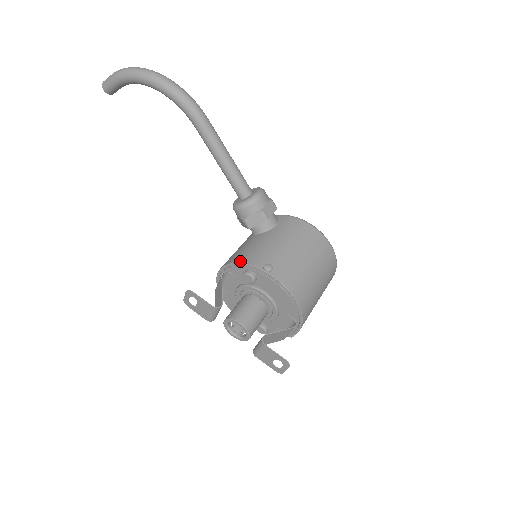
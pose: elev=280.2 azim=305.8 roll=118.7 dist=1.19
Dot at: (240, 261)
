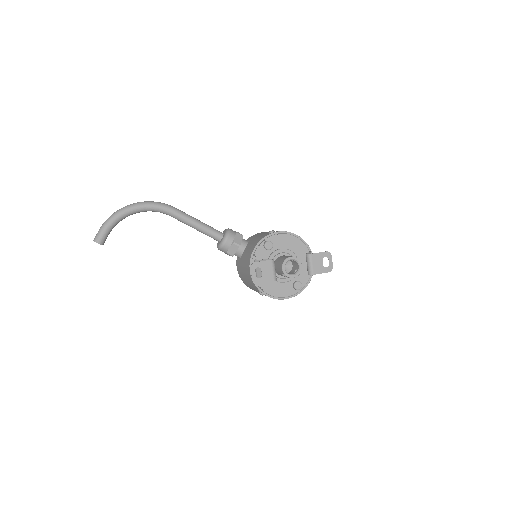
Dot at: (256, 244)
